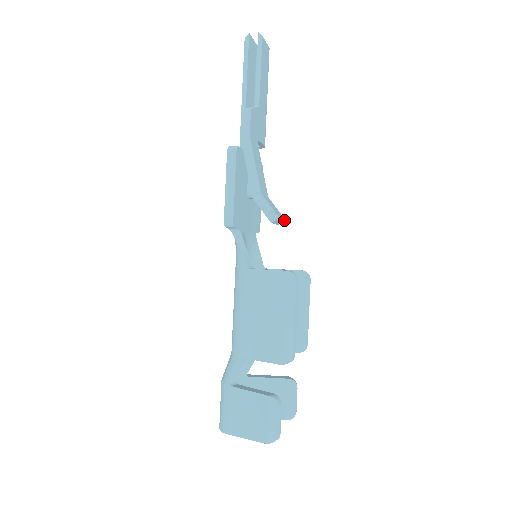
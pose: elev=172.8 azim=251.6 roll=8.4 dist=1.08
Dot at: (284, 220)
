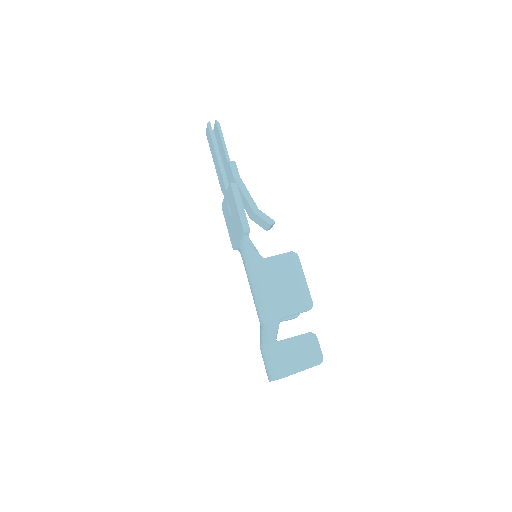
Dot at: occluded
